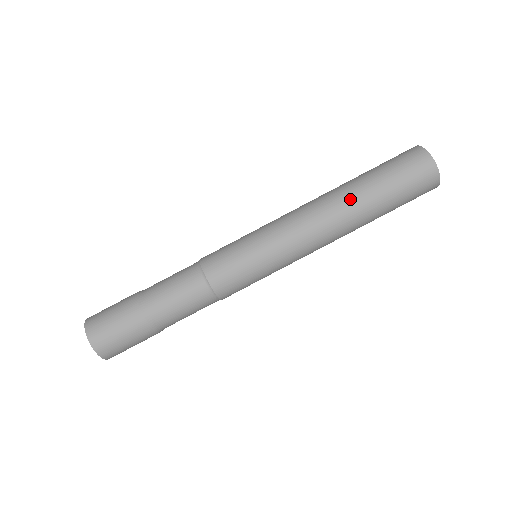
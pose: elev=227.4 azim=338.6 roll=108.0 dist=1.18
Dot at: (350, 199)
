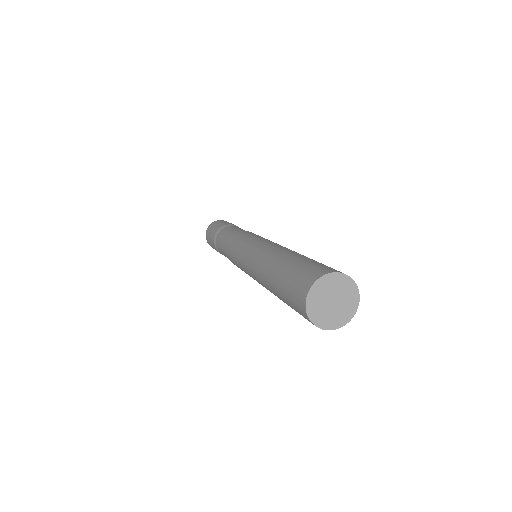
Dot at: (271, 291)
